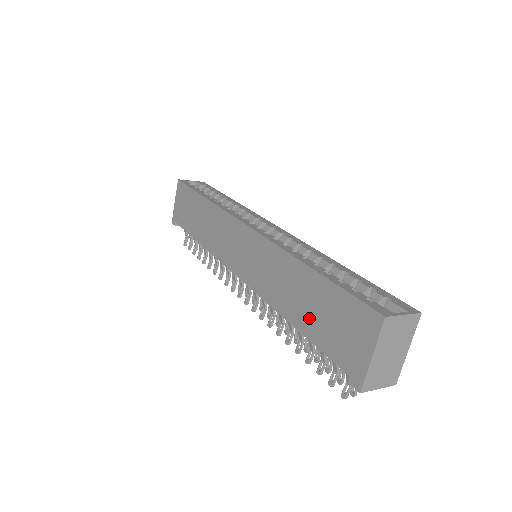
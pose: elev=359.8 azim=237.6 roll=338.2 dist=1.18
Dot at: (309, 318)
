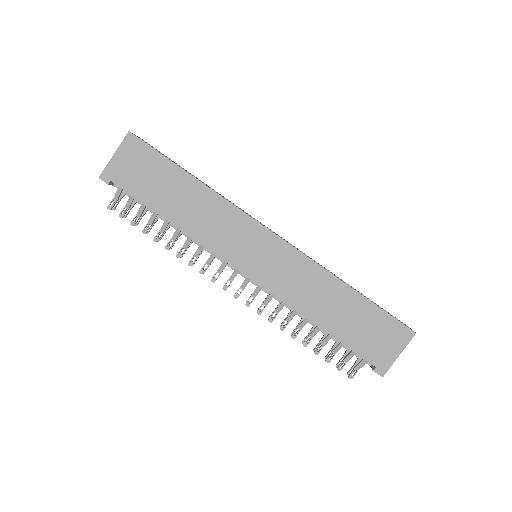
Dot at: (343, 325)
